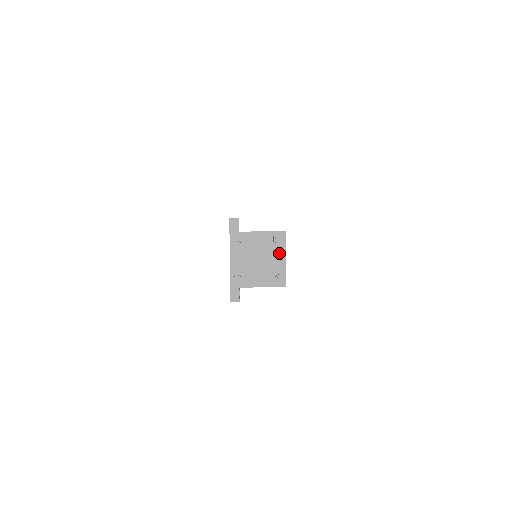
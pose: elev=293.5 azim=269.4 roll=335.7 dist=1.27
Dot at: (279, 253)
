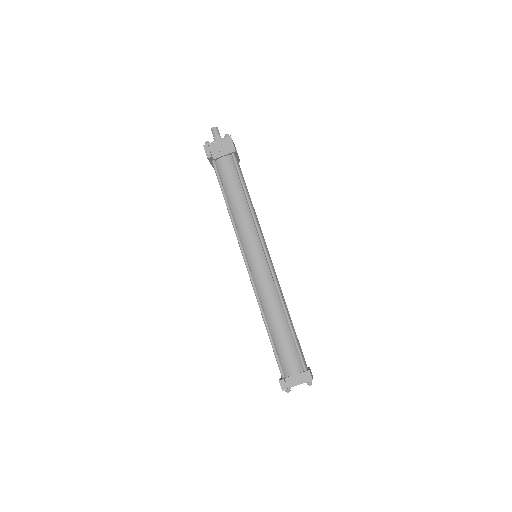
Dot at: occluded
